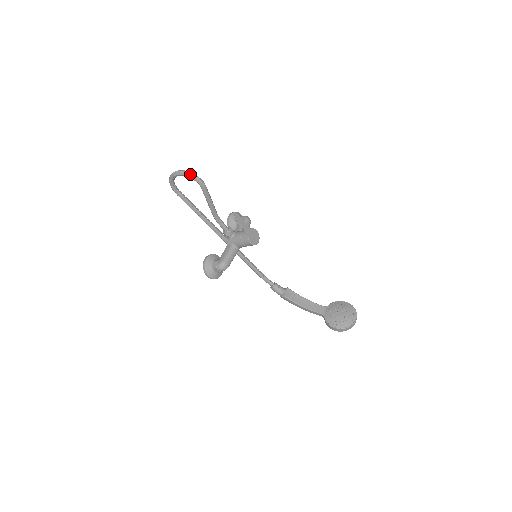
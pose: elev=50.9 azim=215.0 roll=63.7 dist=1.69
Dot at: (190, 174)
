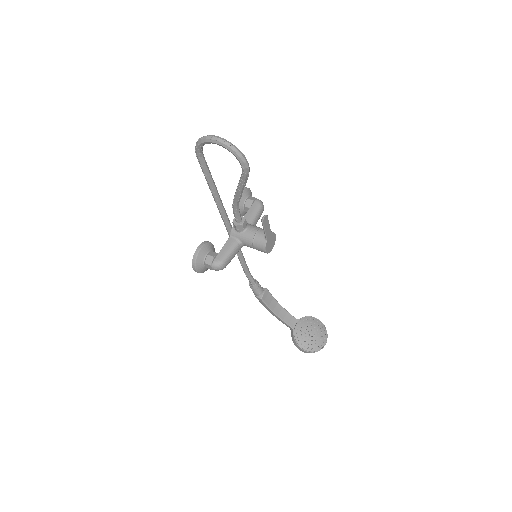
Dot at: (238, 152)
